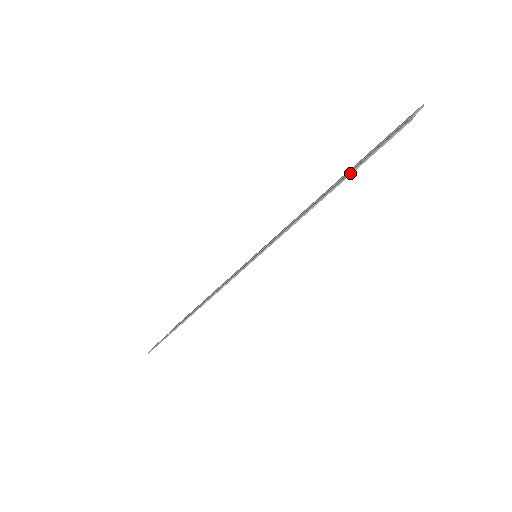
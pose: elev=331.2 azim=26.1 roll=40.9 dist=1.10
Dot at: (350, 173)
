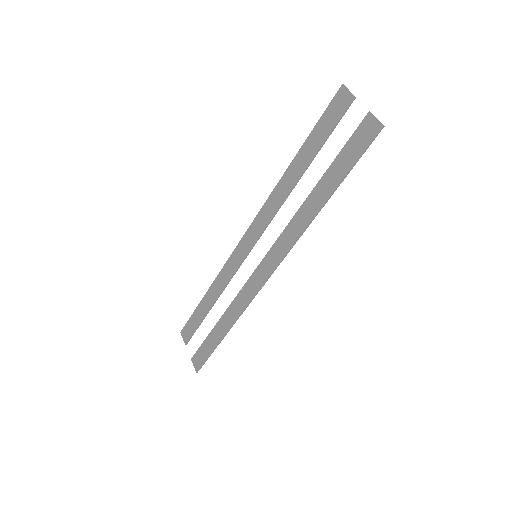
Dot at: (345, 177)
